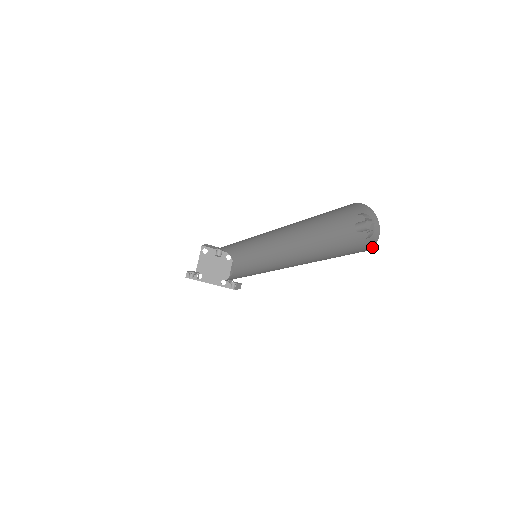
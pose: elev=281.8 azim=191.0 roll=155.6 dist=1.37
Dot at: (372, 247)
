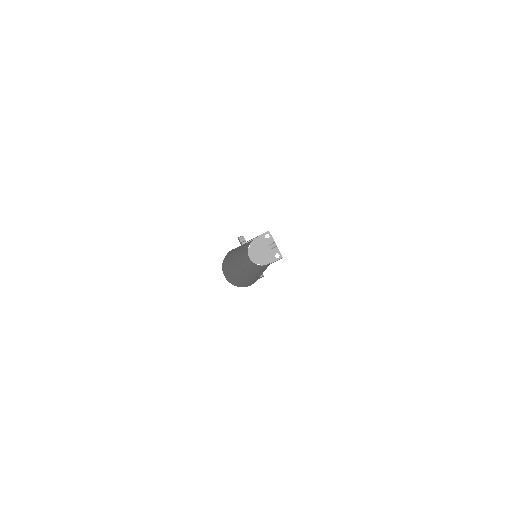
Dot at: (238, 286)
